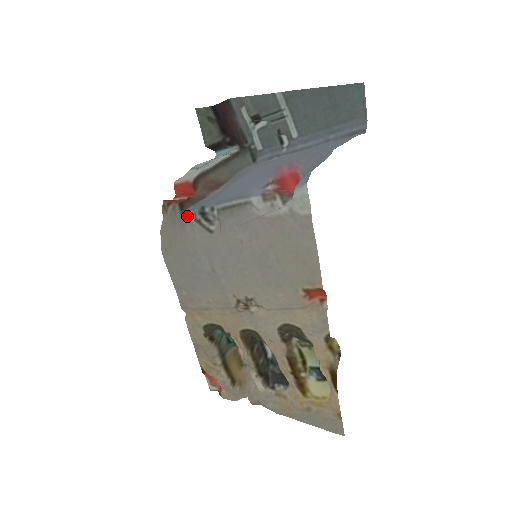
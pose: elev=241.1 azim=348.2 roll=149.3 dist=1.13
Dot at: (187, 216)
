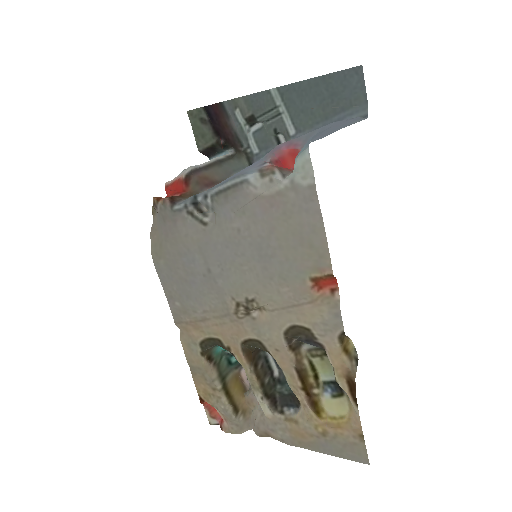
Dot at: (178, 209)
